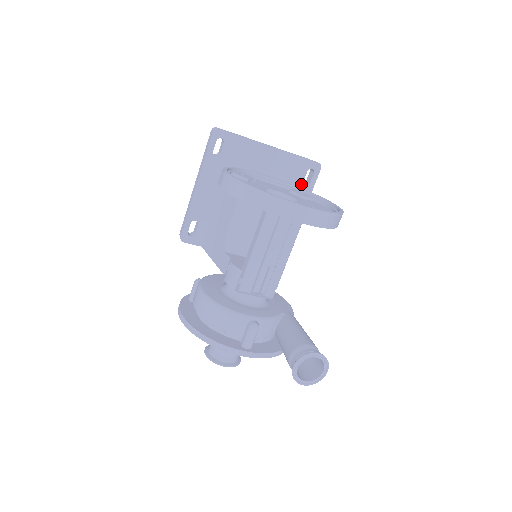
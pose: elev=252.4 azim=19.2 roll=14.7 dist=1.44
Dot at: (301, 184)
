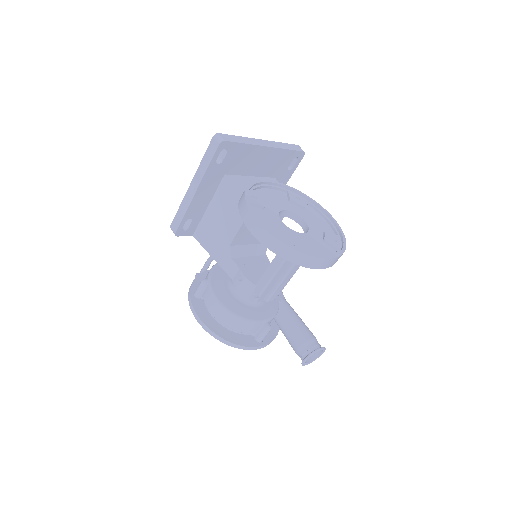
Dot at: (285, 170)
